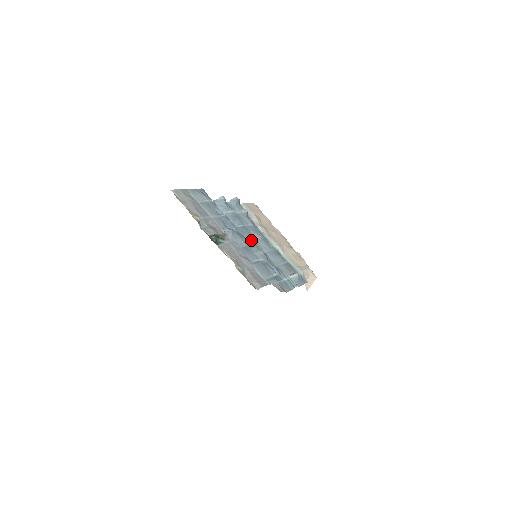
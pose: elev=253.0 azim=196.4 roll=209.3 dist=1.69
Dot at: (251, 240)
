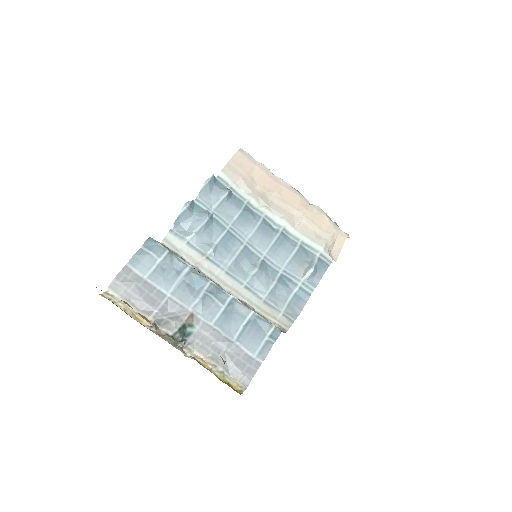
Dot at: (240, 253)
